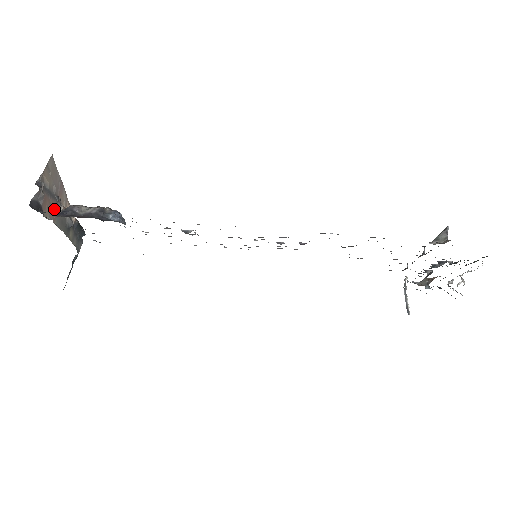
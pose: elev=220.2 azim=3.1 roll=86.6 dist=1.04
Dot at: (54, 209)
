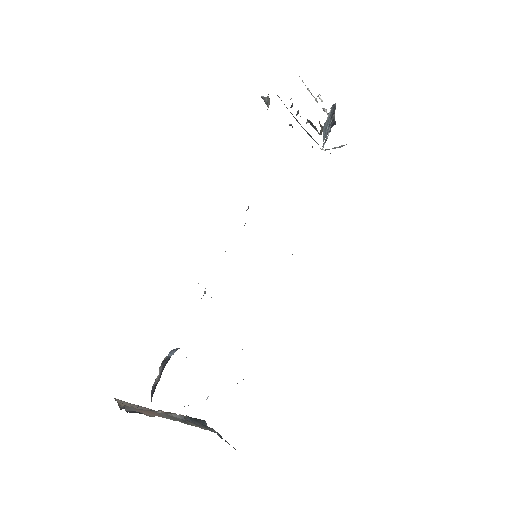
Dot at: (154, 414)
